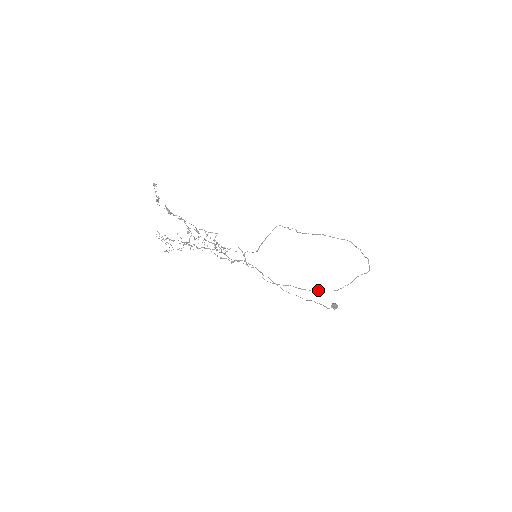
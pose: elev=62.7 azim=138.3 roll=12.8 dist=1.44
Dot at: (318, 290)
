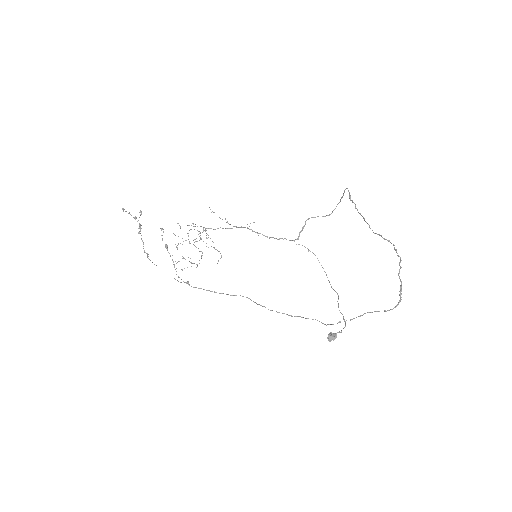
Dot at: (302, 317)
